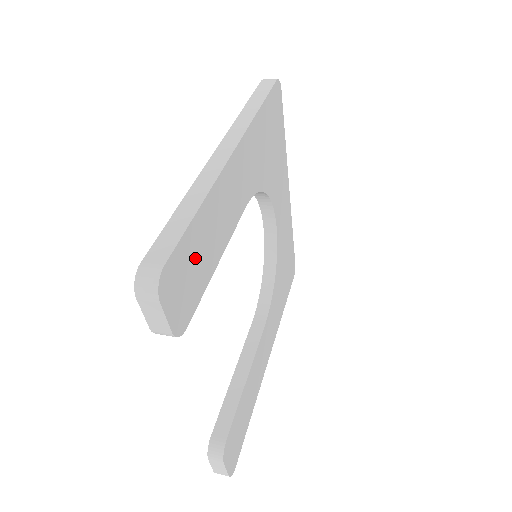
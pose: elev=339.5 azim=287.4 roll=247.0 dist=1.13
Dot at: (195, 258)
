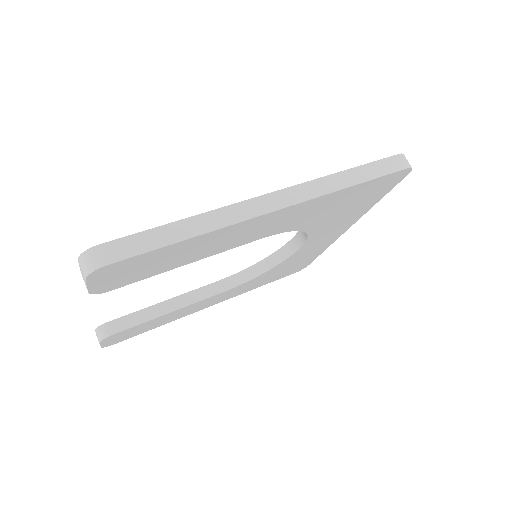
Dot at: (155, 262)
